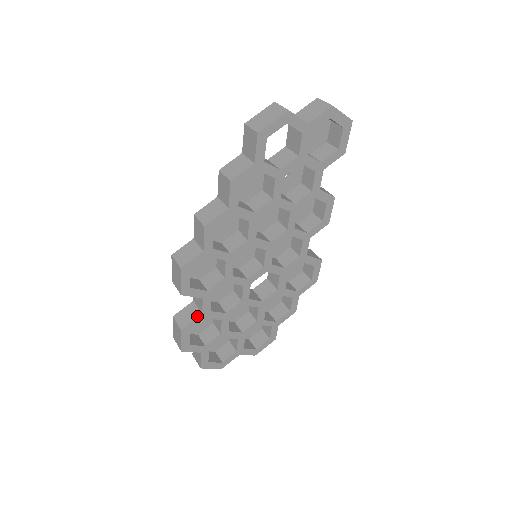
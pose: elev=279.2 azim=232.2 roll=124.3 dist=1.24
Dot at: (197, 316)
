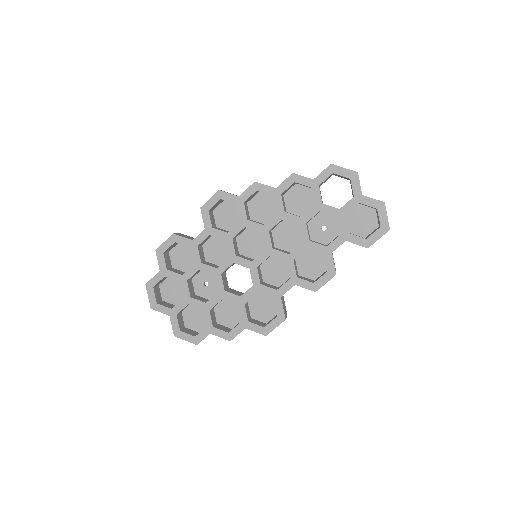
Dot at: (189, 238)
